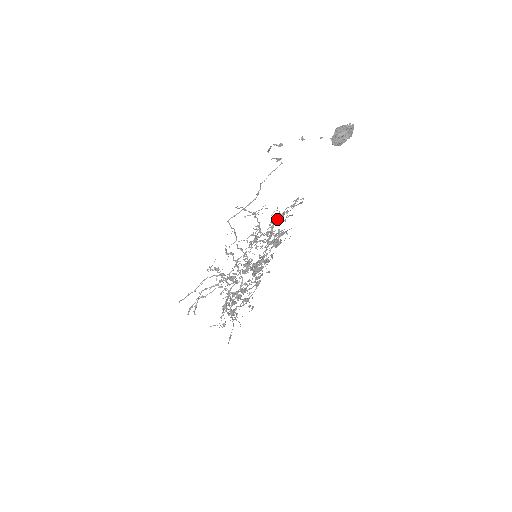
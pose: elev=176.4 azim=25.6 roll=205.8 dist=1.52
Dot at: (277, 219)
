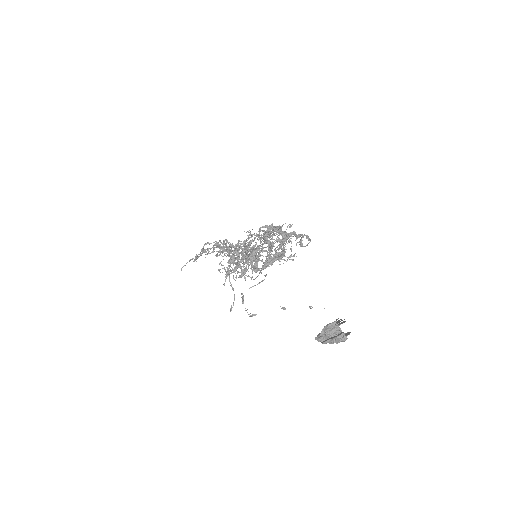
Dot at: (275, 257)
